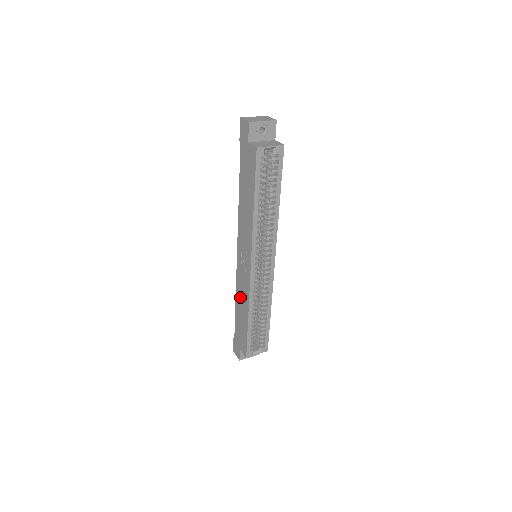
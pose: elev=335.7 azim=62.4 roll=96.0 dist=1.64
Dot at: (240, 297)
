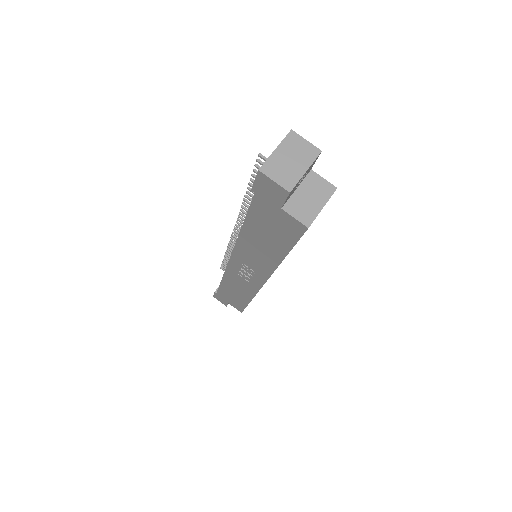
Dot at: (233, 285)
